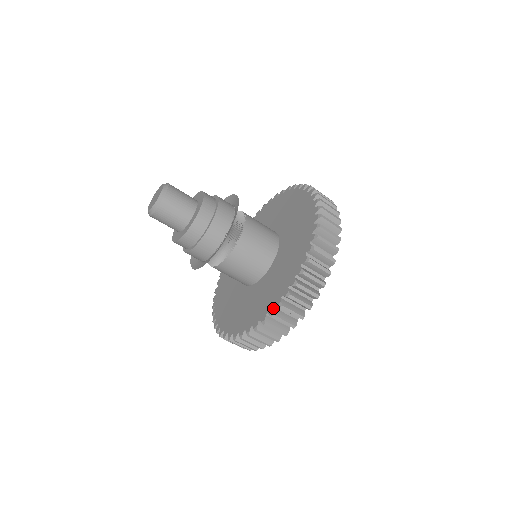
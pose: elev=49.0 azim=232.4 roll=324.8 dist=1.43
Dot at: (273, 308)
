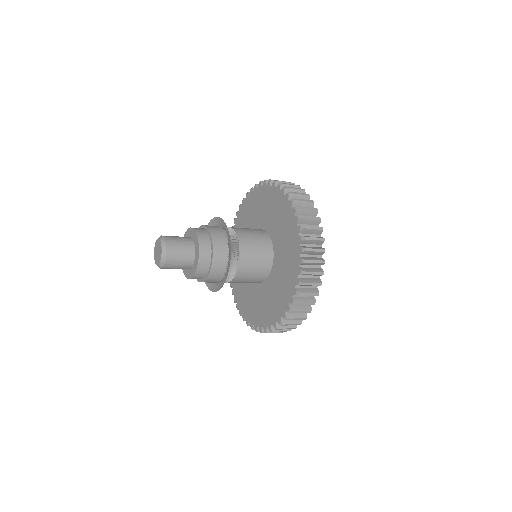
Dot at: (289, 306)
